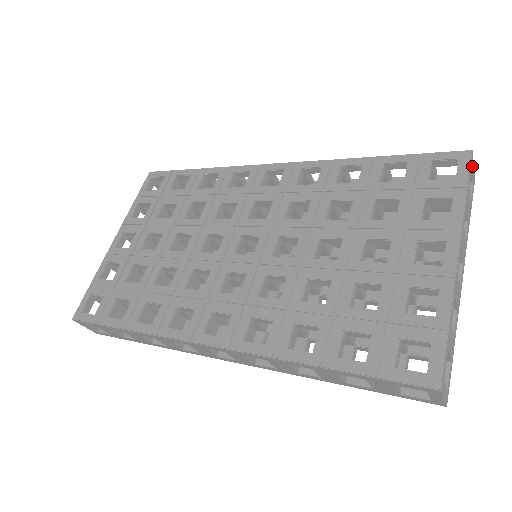
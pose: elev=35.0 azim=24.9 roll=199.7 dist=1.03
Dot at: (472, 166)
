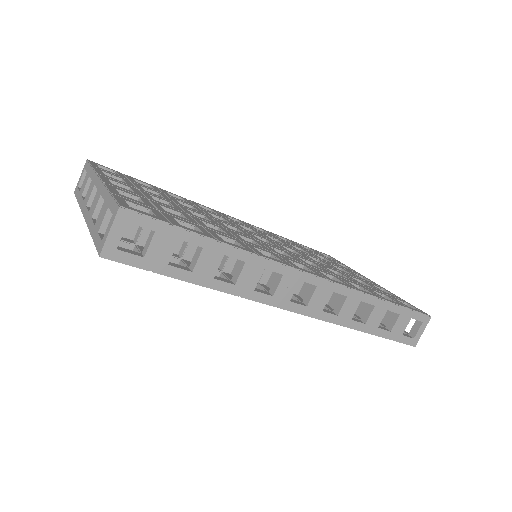
Dot at: occluded
